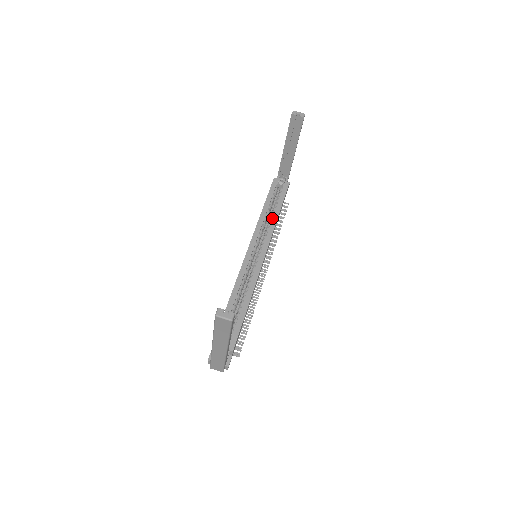
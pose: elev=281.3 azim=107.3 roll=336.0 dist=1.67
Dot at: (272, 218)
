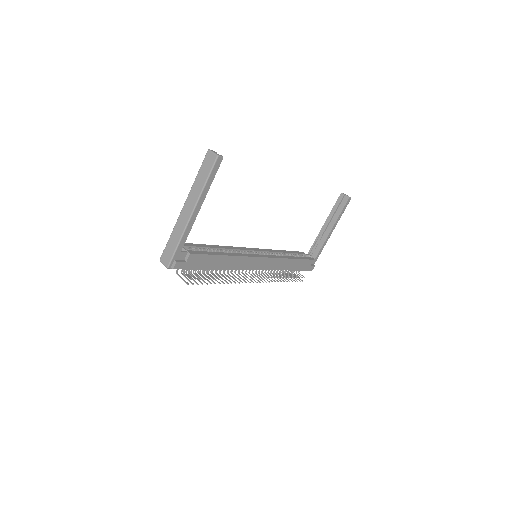
Dot at: (286, 256)
